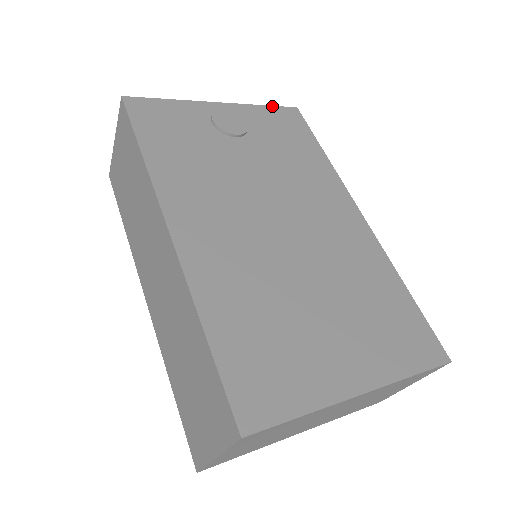
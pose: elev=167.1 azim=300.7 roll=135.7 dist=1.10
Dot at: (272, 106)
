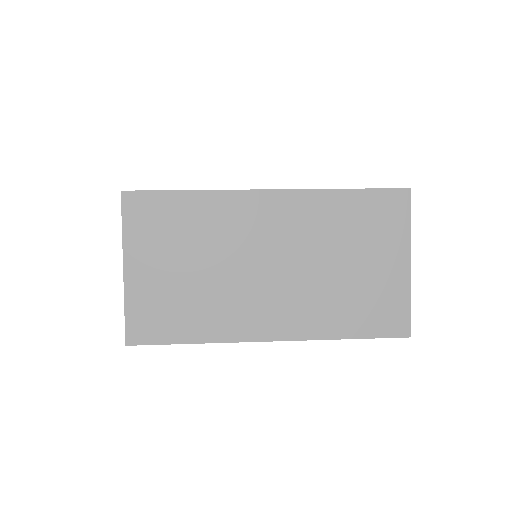
Dot at: occluded
